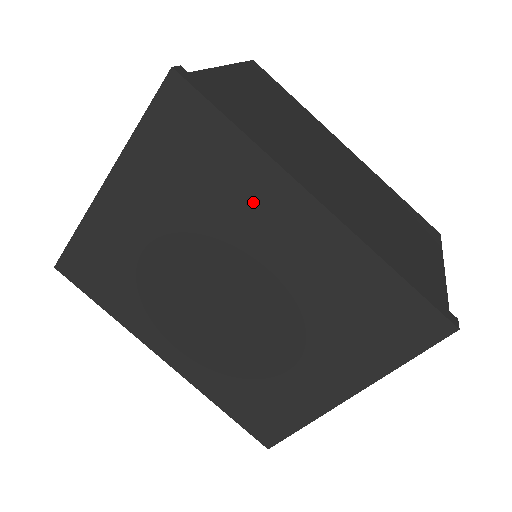
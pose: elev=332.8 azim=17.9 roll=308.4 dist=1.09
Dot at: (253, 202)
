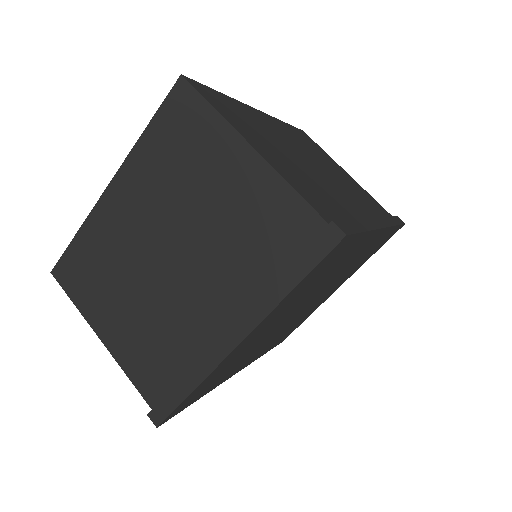
Dot at: (348, 258)
